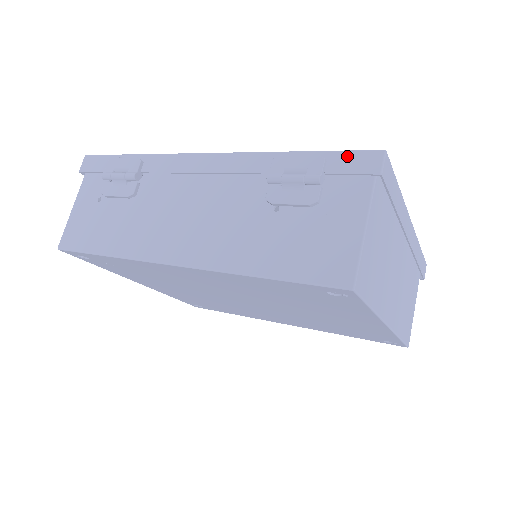
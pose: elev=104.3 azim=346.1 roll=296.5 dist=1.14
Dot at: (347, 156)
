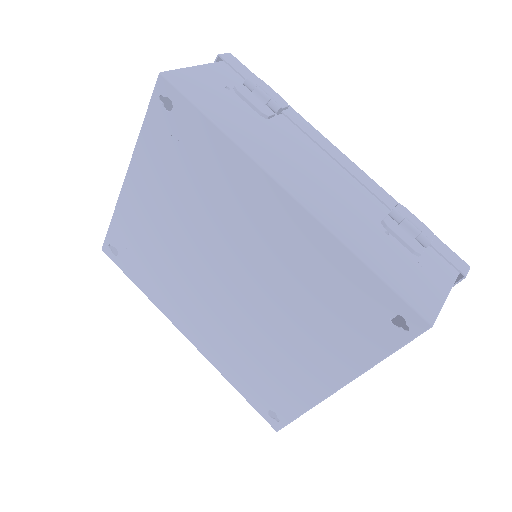
Dot at: (447, 248)
